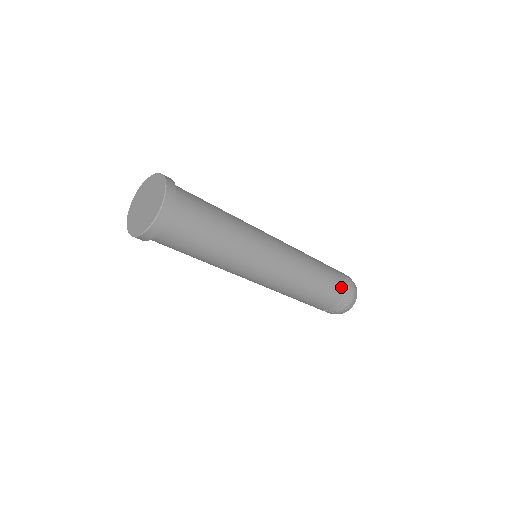
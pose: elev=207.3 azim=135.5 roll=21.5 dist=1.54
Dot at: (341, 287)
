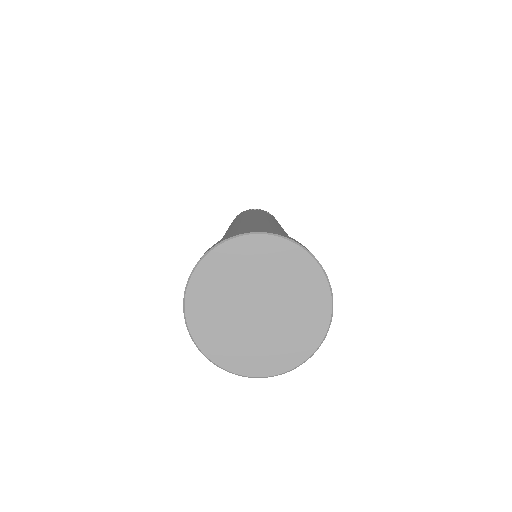
Dot at: occluded
